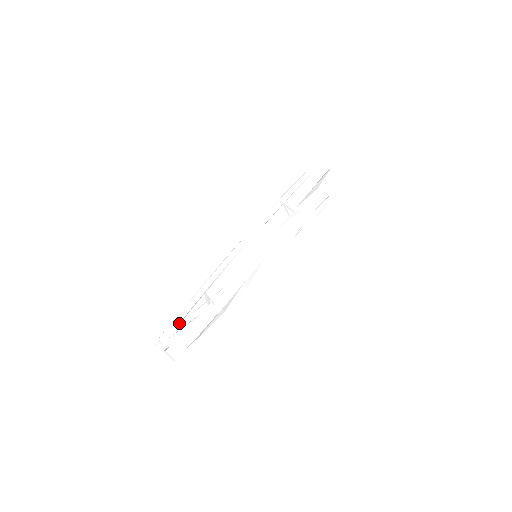
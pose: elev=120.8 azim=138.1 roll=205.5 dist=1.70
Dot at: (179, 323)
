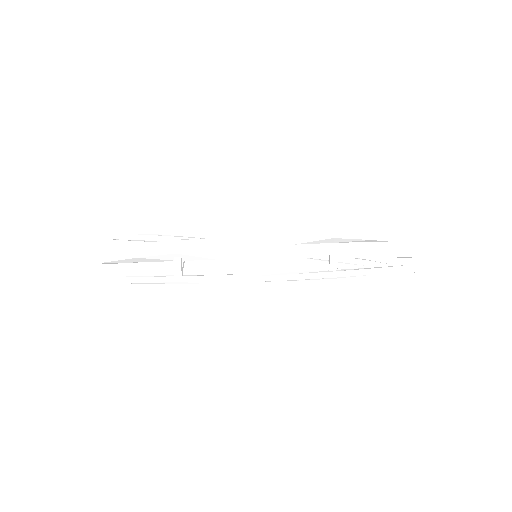
Dot at: (139, 235)
